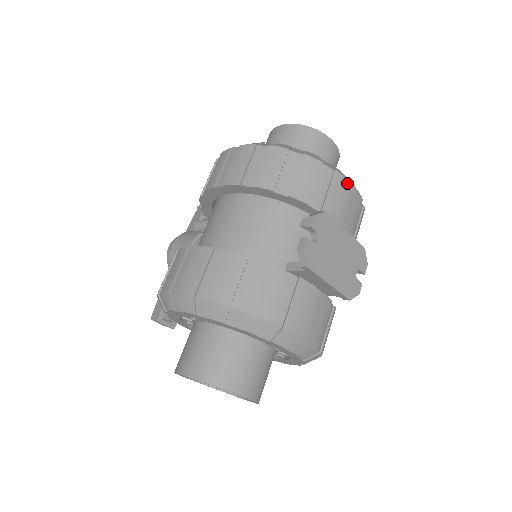
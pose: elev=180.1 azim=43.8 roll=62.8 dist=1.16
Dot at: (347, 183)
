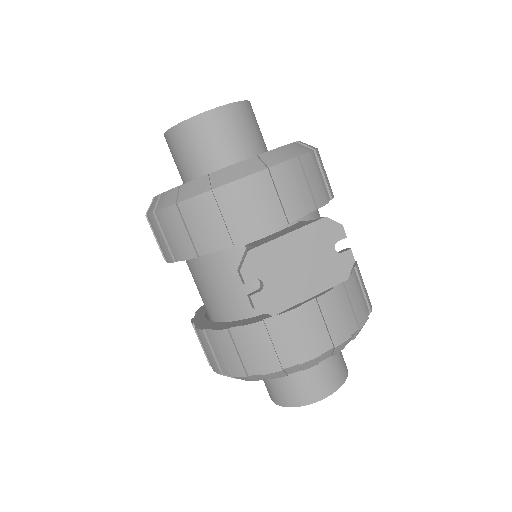
Dot at: (252, 179)
